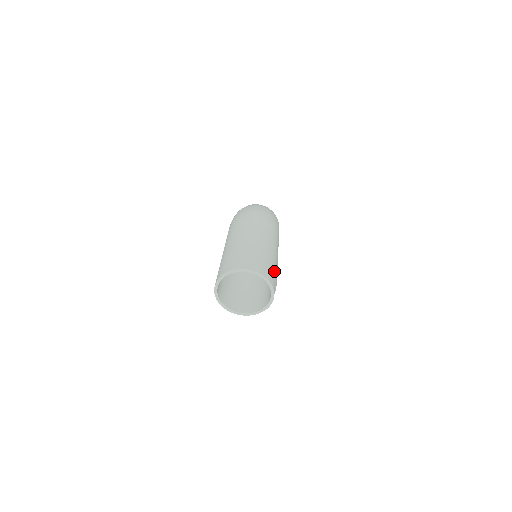
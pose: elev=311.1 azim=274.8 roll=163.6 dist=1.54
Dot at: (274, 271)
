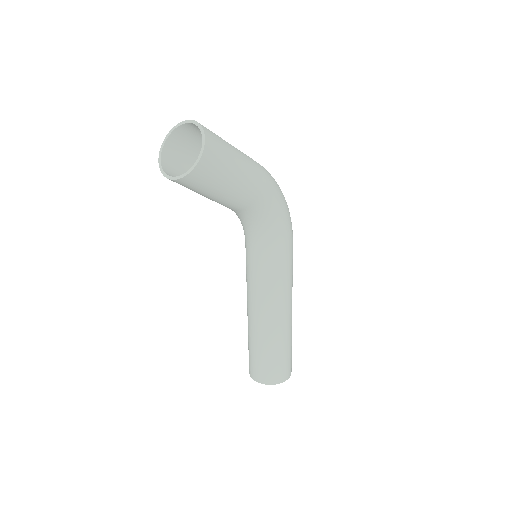
Dot at: (223, 154)
